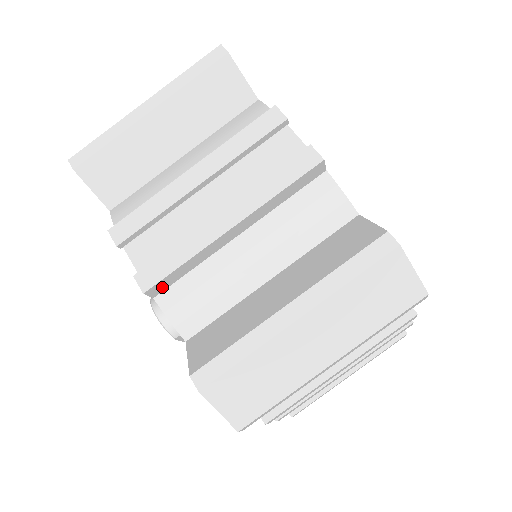
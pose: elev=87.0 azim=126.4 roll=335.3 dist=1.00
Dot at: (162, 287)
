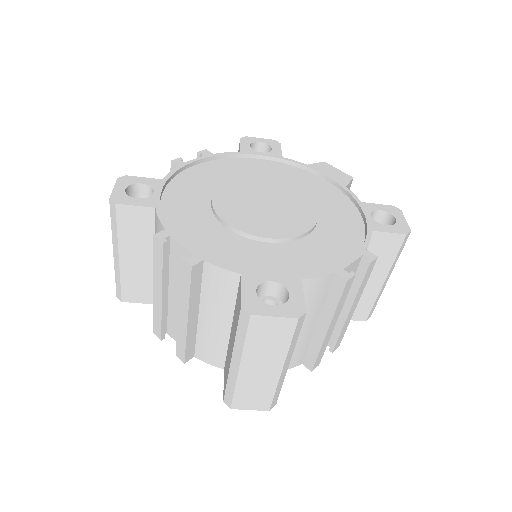
Dot at: (191, 353)
